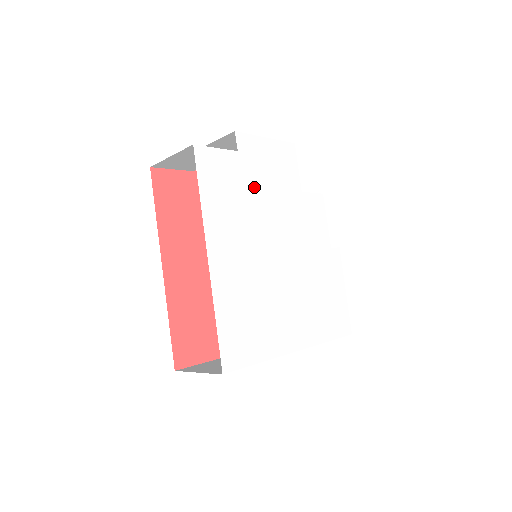
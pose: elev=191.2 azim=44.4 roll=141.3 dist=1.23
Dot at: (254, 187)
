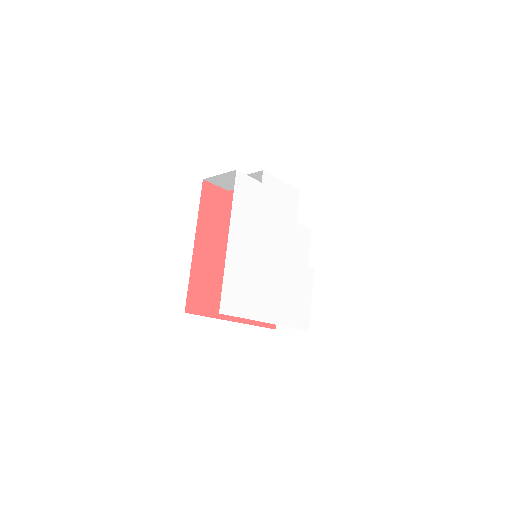
Dot at: (266, 208)
